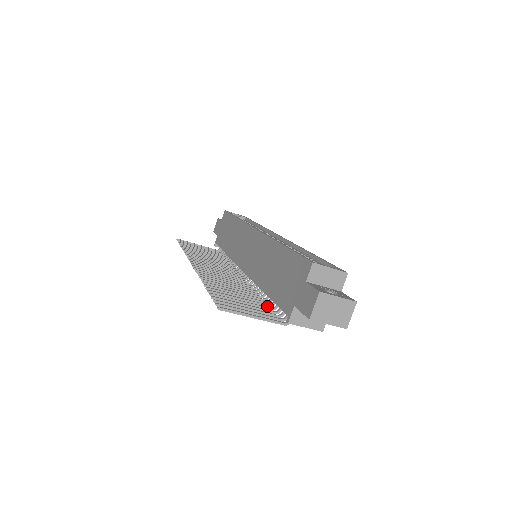
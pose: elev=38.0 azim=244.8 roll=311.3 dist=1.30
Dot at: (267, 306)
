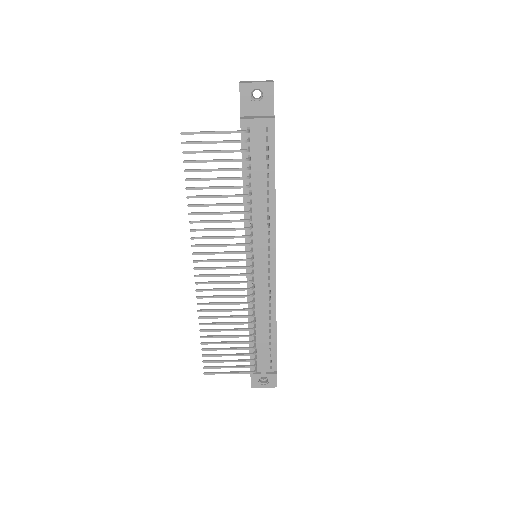
Dot at: (244, 177)
